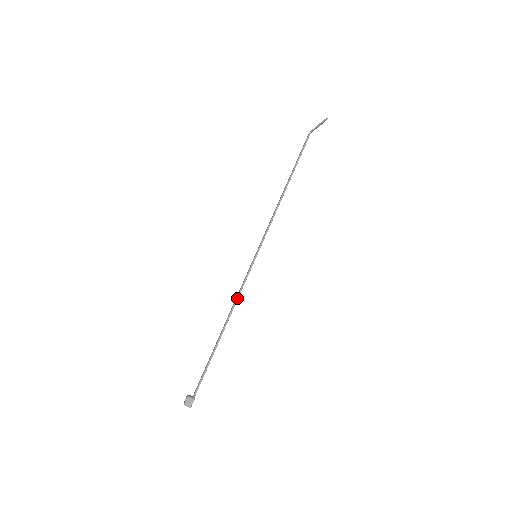
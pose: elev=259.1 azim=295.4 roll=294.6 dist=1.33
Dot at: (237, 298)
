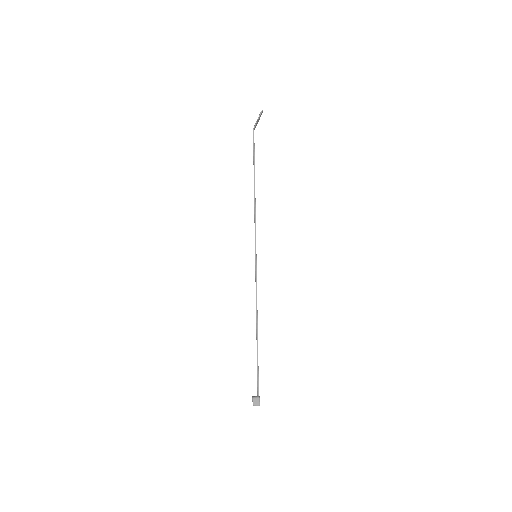
Dot at: (256, 298)
